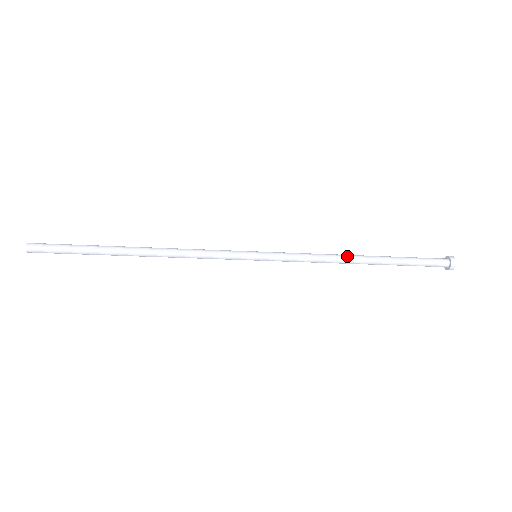
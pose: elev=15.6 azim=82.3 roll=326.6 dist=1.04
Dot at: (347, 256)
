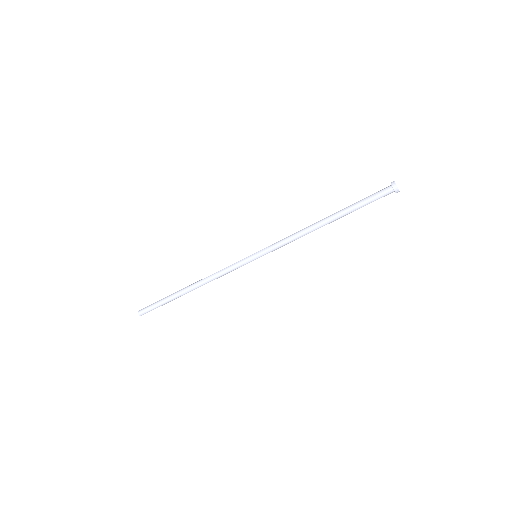
Dot at: (313, 224)
